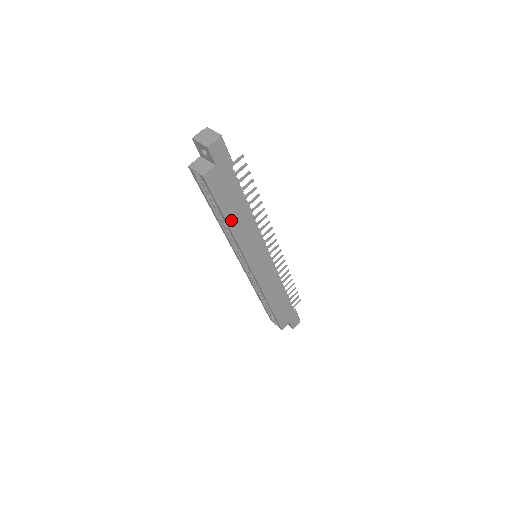
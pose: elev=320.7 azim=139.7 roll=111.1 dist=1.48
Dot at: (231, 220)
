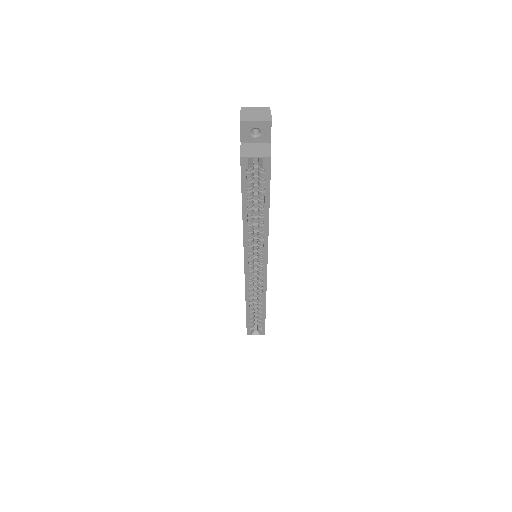
Dot at: occluded
